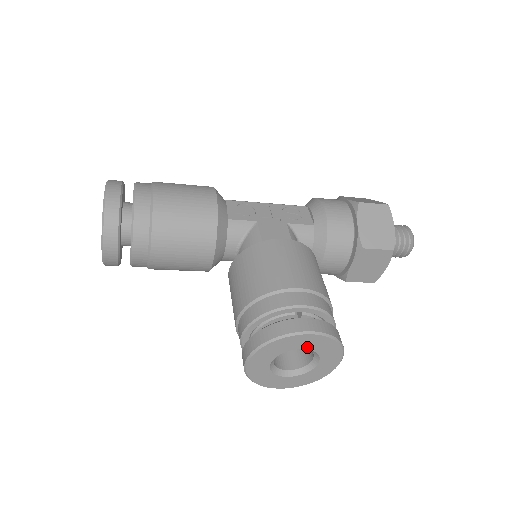
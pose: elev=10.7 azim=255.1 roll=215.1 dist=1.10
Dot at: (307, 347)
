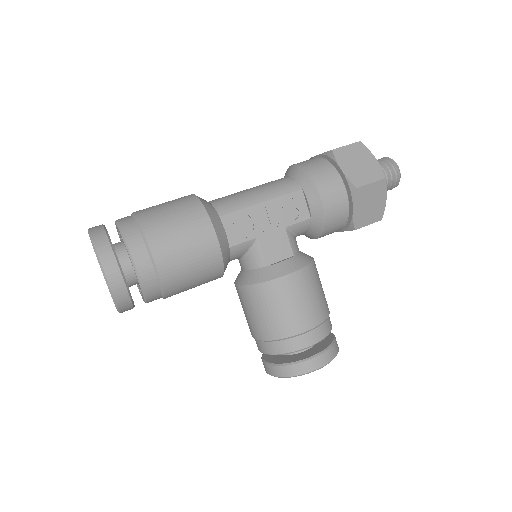
Dot at: occluded
